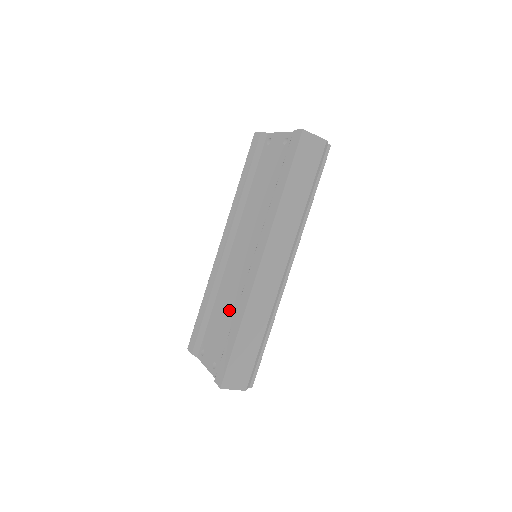
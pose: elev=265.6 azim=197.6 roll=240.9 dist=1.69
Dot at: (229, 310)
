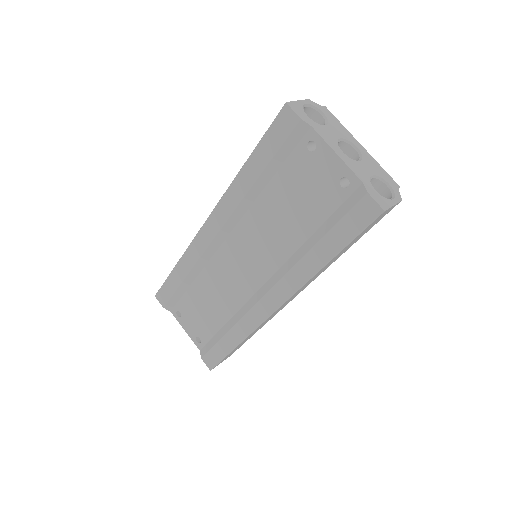
Dot at: (220, 308)
